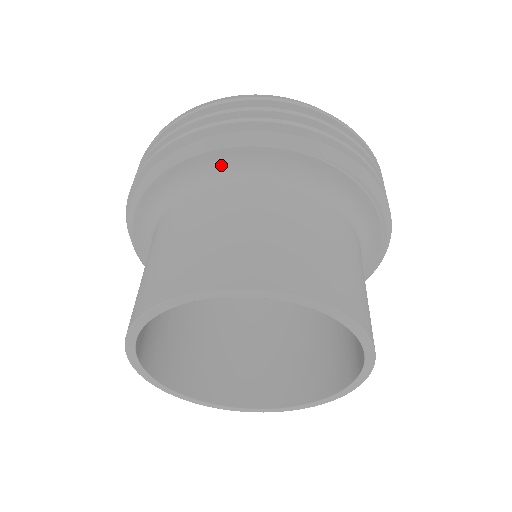
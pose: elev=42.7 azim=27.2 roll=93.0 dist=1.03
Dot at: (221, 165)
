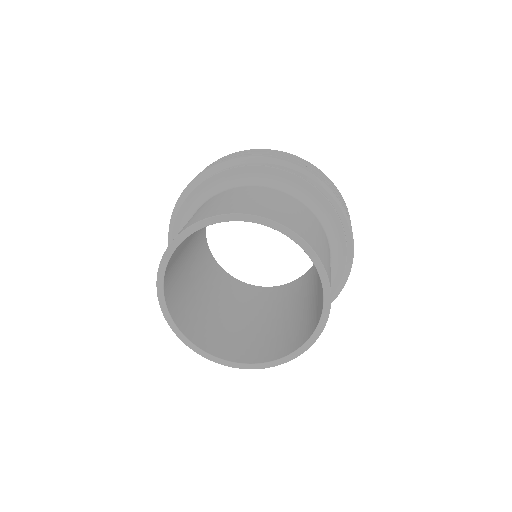
Dot at: (186, 219)
